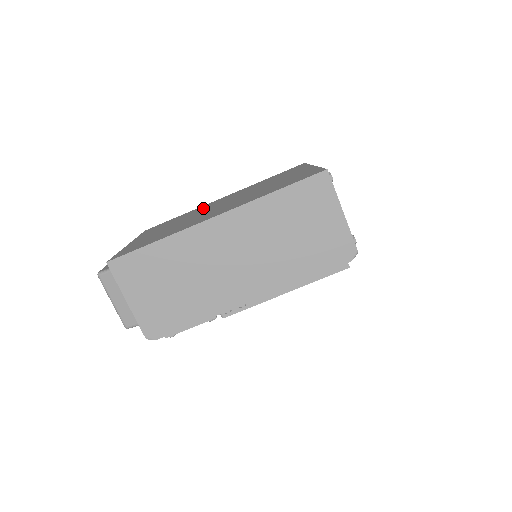
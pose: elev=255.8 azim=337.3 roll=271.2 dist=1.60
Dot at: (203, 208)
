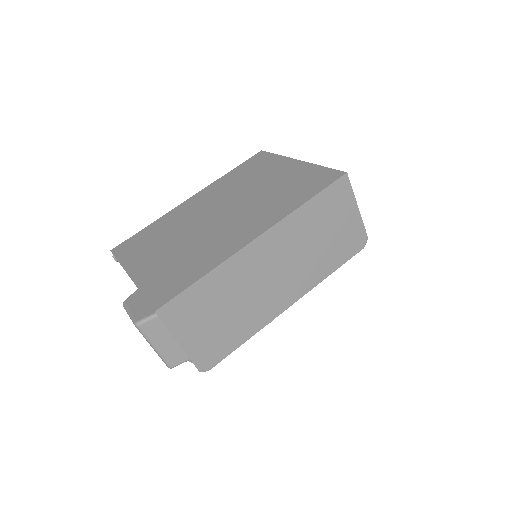
Dot at: (184, 216)
